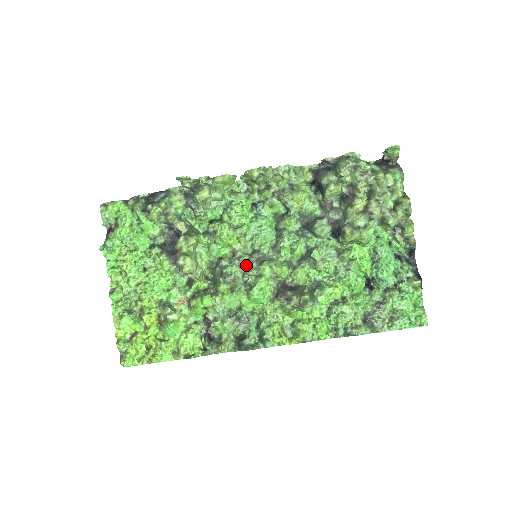
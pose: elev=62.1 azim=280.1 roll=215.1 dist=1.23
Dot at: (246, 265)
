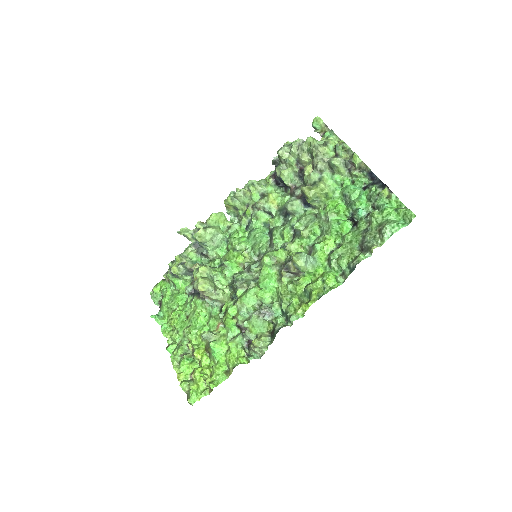
Dot at: (251, 266)
